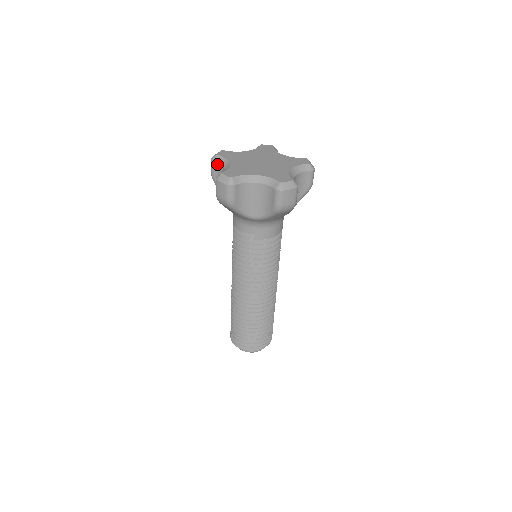
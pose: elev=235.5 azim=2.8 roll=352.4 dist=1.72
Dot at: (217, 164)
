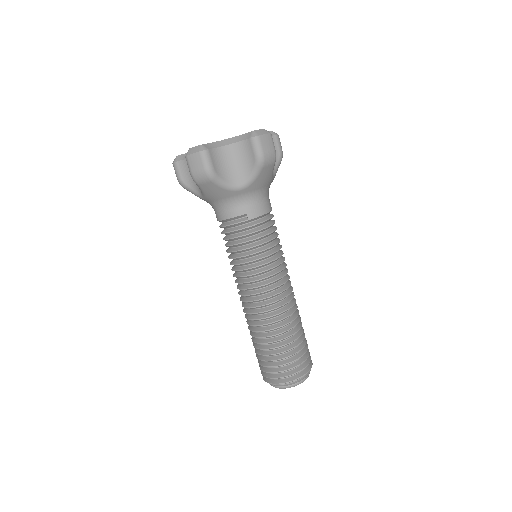
Dot at: (181, 162)
